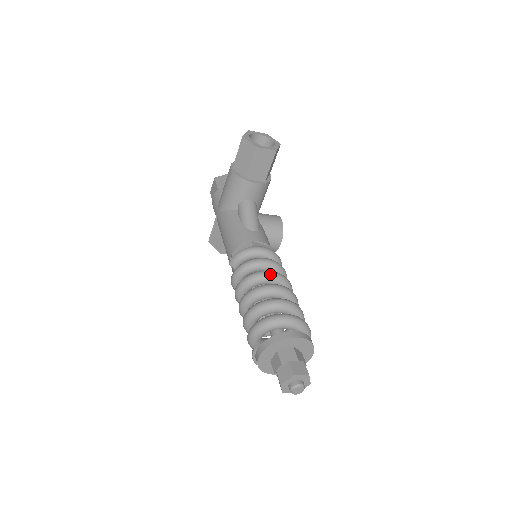
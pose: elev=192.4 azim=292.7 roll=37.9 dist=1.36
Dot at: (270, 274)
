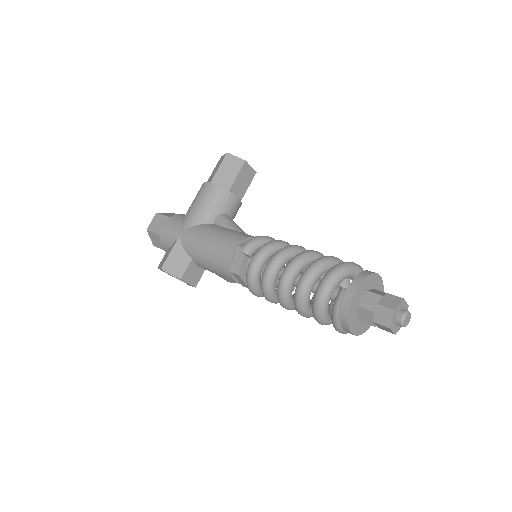
Dot at: (304, 248)
